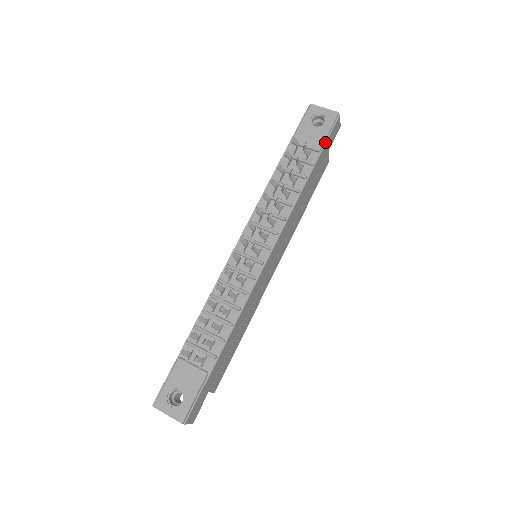
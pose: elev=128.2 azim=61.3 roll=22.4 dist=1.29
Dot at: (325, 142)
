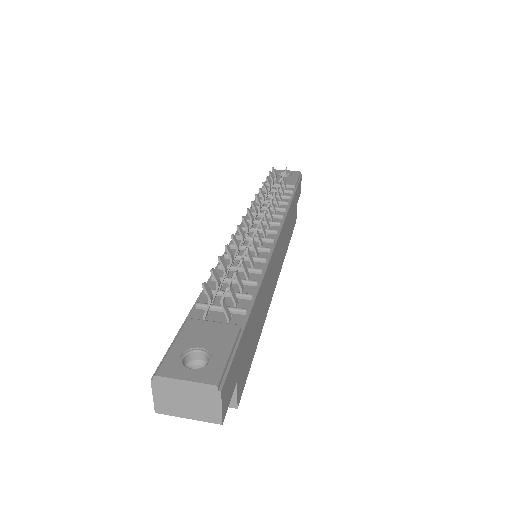
Dot at: (297, 184)
